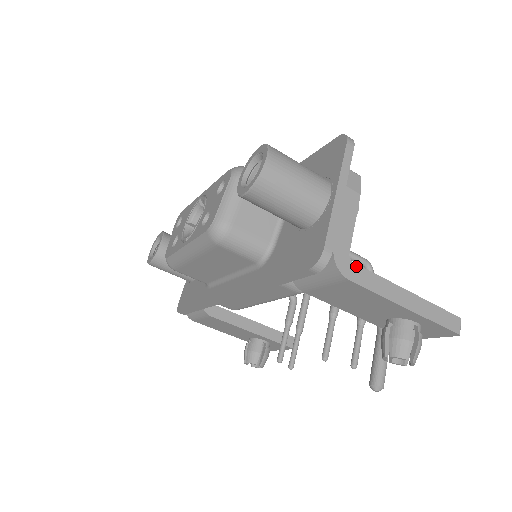
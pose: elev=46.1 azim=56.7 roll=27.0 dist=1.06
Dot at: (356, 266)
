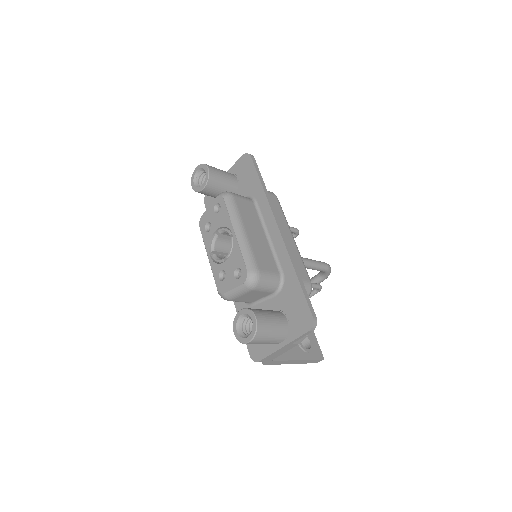
Dot at: (274, 361)
